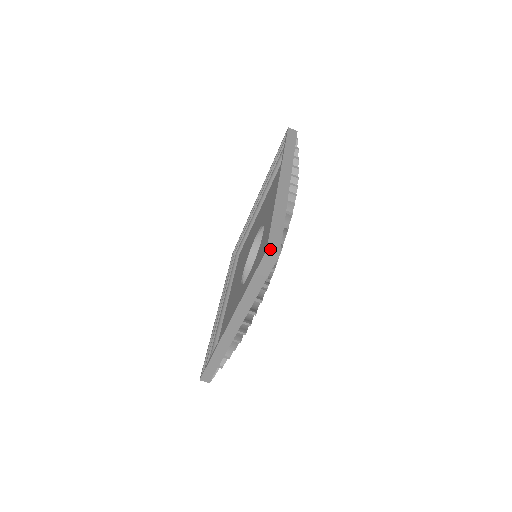
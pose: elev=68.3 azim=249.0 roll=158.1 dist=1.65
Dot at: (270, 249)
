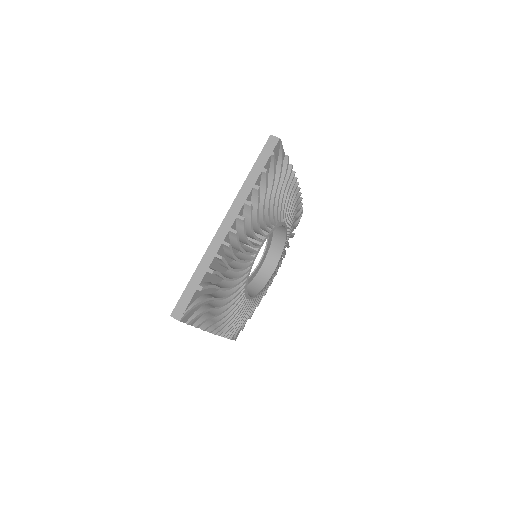
Dot at: (273, 137)
